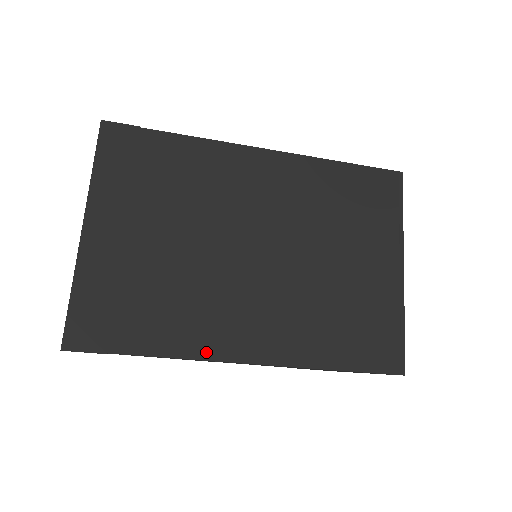
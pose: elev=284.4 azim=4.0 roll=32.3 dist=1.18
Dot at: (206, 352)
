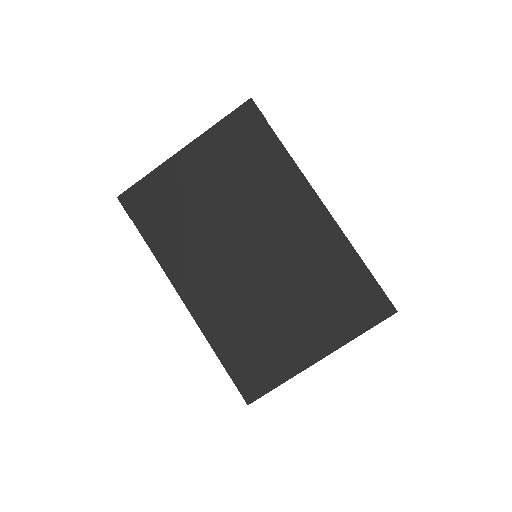
Dot at: (170, 270)
